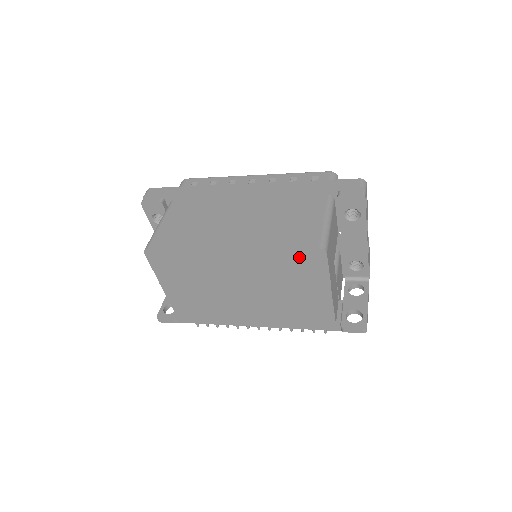
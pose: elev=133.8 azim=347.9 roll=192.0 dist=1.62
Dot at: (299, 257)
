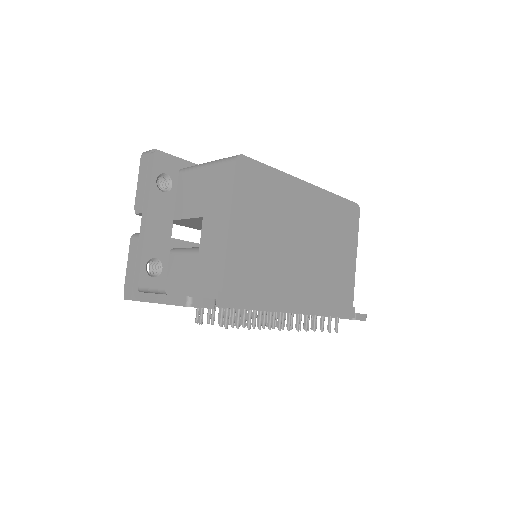
Dot at: (346, 209)
